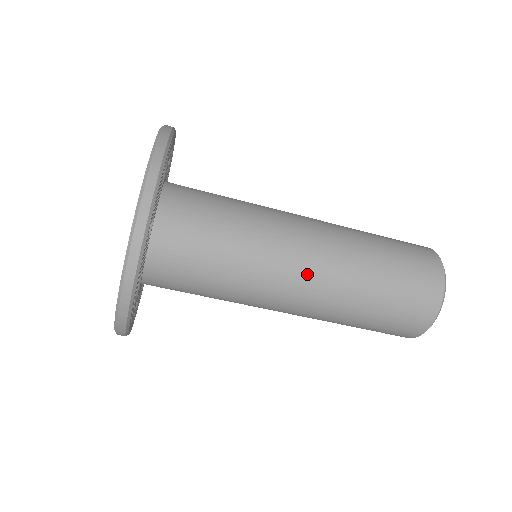
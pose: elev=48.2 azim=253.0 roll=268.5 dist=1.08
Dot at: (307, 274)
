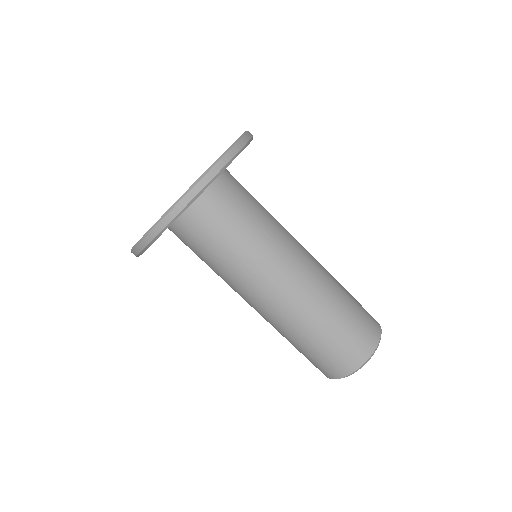
Dot at: (297, 272)
